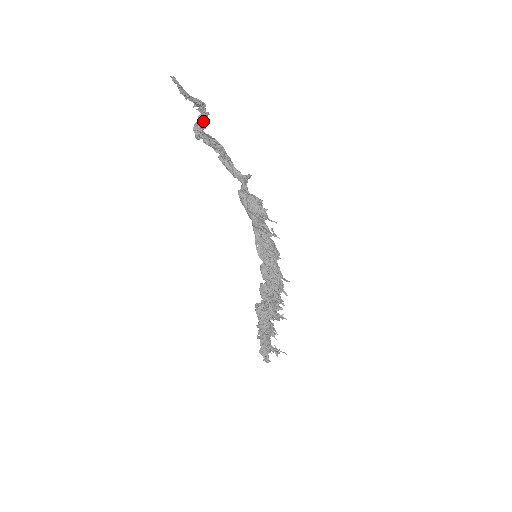
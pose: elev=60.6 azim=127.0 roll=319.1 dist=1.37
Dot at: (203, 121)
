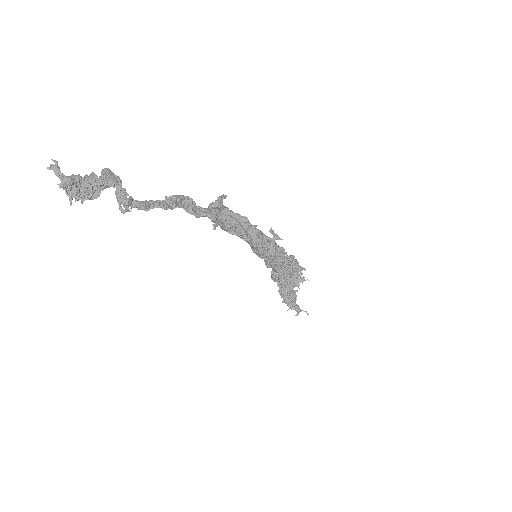
Dot at: (123, 199)
